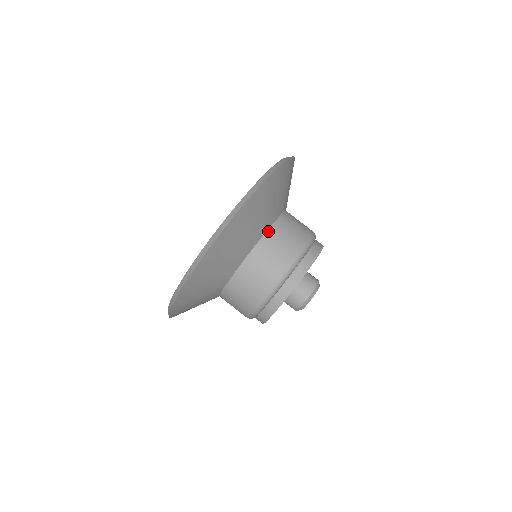
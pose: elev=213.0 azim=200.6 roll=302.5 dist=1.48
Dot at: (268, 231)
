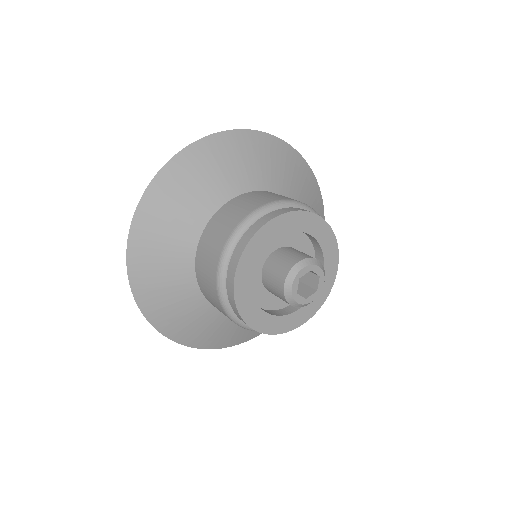
Dot at: (251, 192)
